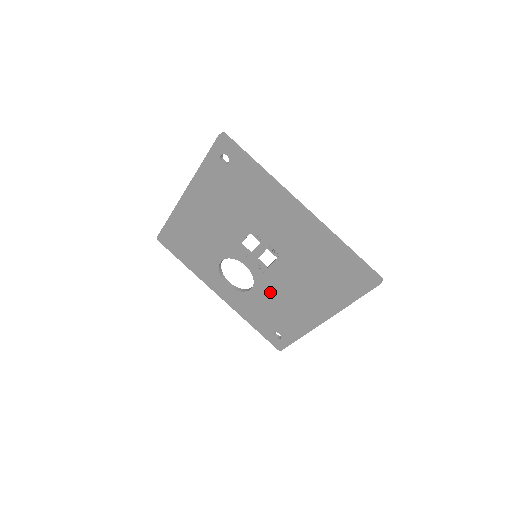
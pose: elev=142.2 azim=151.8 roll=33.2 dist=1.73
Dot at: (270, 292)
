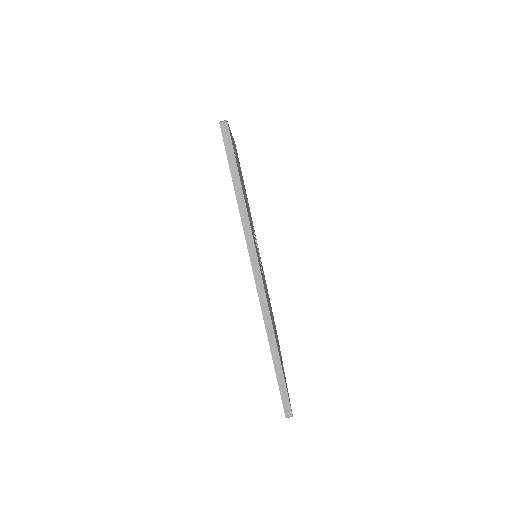
Dot at: occluded
